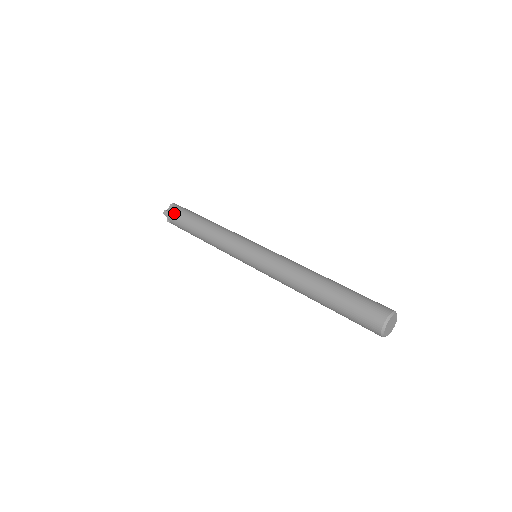
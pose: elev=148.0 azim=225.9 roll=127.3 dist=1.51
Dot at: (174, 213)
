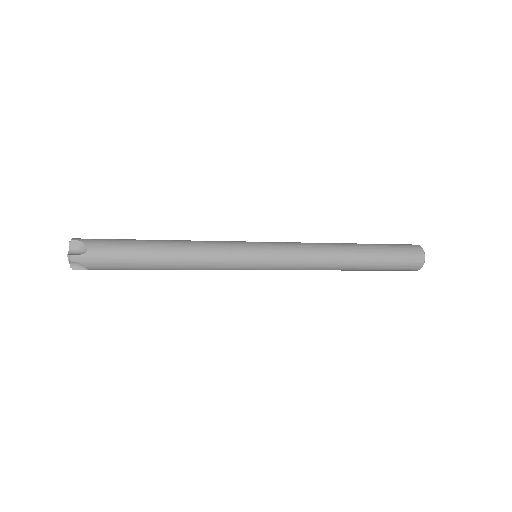
Dot at: (96, 253)
